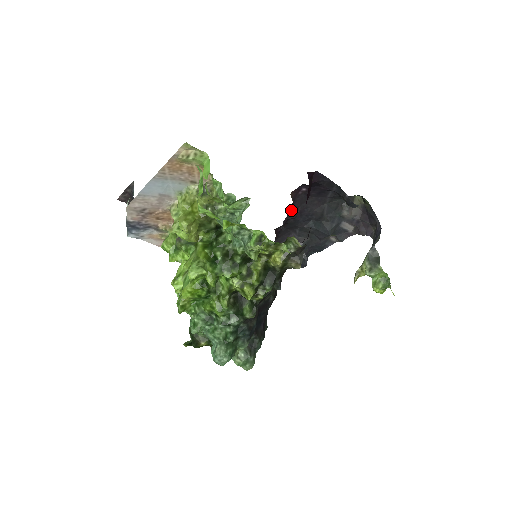
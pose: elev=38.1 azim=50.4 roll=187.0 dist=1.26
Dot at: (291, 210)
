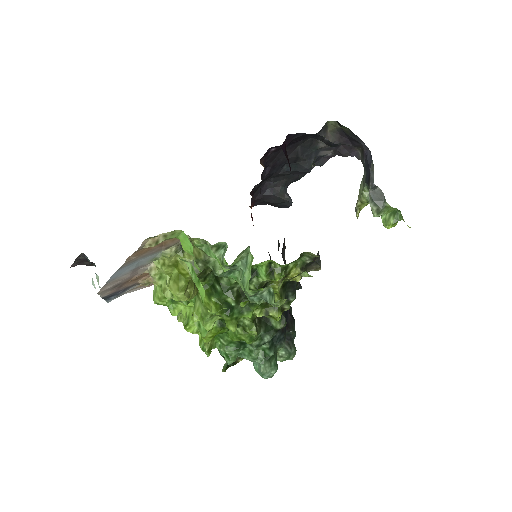
Dot at: (263, 171)
